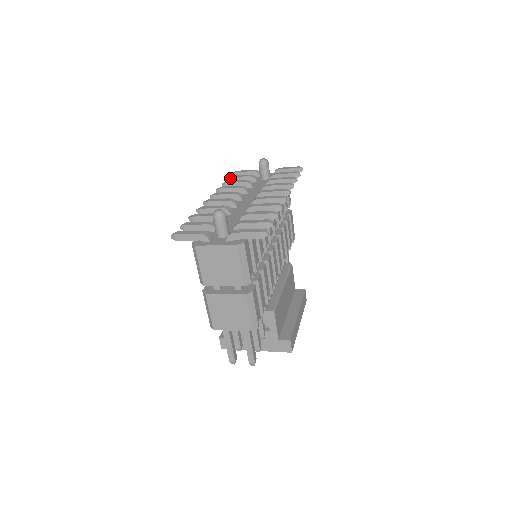
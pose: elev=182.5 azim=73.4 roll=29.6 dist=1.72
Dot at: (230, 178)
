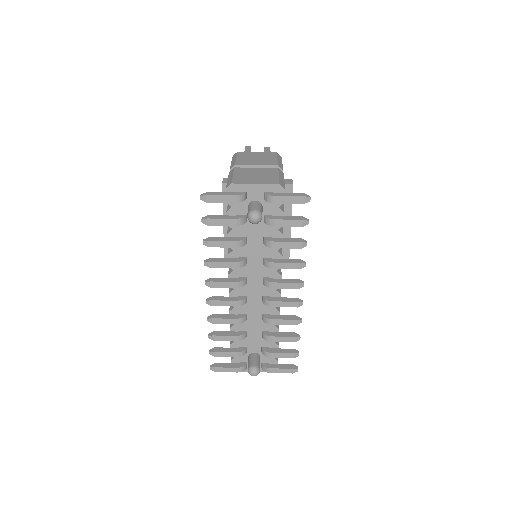
Dot at: (207, 225)
